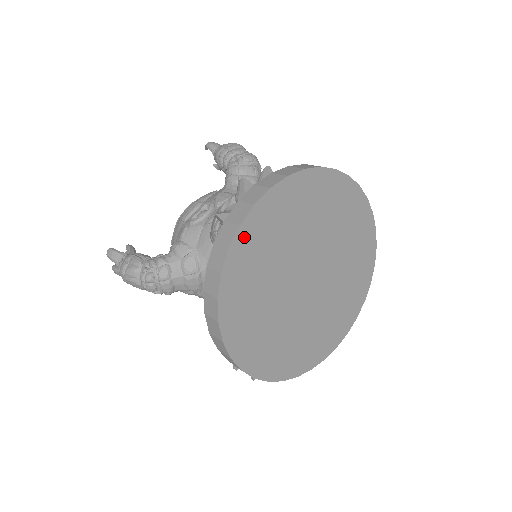
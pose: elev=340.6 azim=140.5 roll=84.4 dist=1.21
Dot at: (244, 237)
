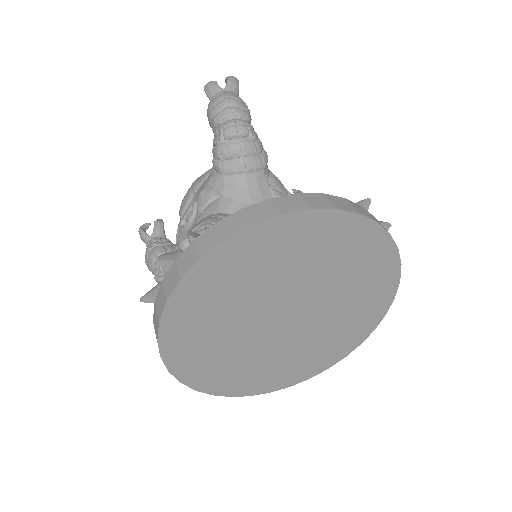
Dot at: (171, 326)
